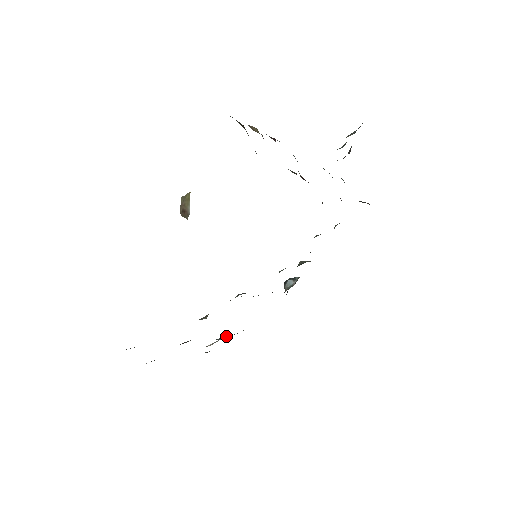
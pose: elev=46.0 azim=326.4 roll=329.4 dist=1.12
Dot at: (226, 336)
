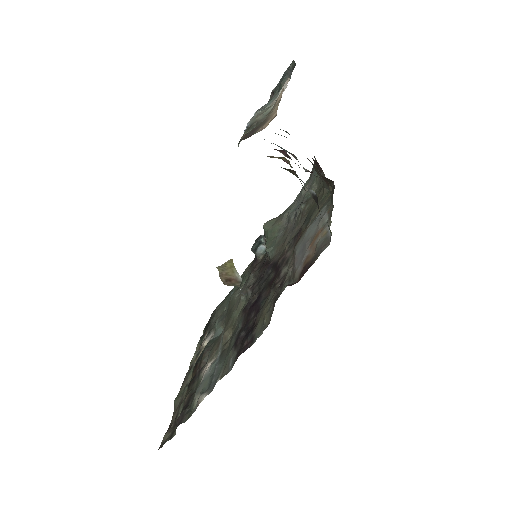
Dot at: (222, 328)
